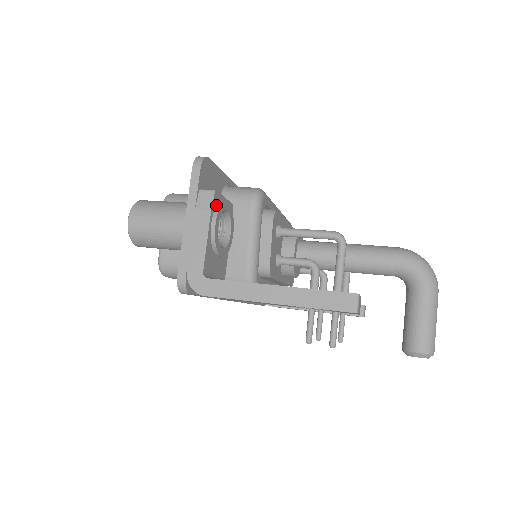
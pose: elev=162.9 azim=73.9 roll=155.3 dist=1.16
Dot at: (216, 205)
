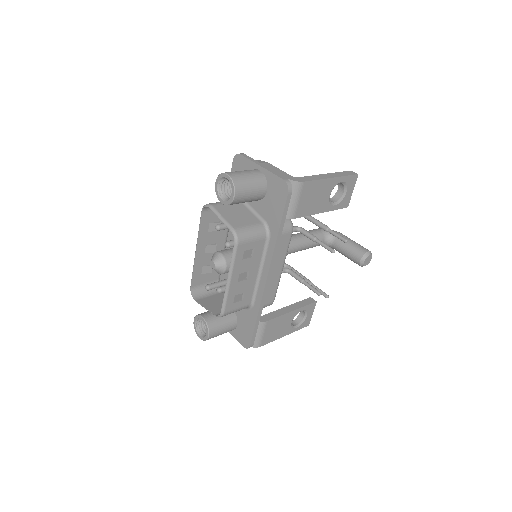
Dot at: occluded
